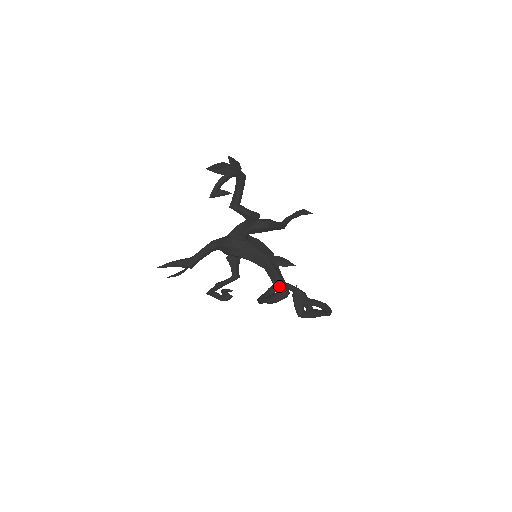
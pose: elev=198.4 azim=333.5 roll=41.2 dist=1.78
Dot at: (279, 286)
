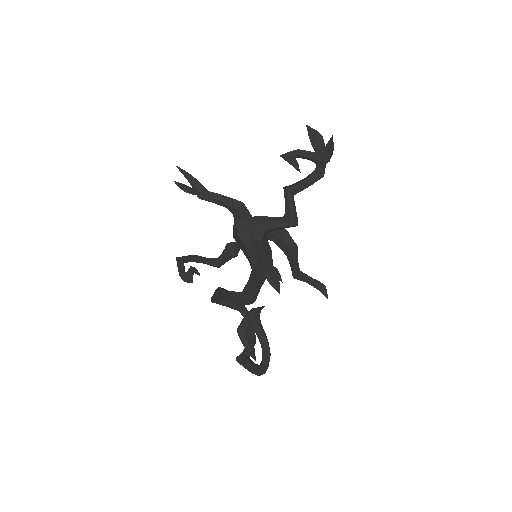
Dot at: (251, 288)
